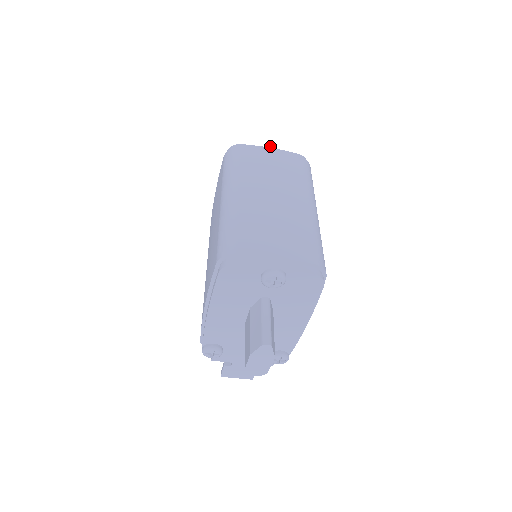
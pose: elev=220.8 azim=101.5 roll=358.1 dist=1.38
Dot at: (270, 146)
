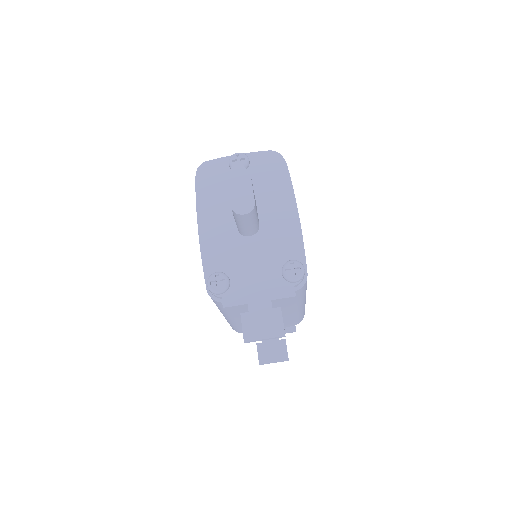
Dot at: occluded
